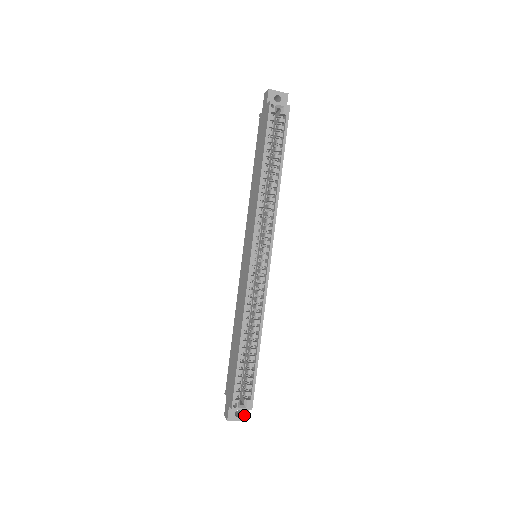
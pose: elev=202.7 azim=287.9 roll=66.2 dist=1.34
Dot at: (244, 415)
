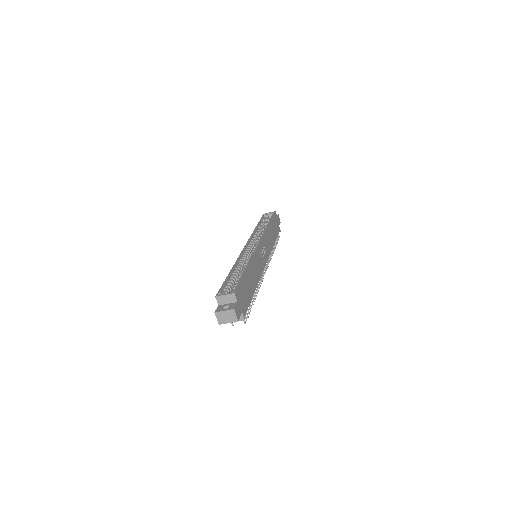
Dot at: (231, 307)
